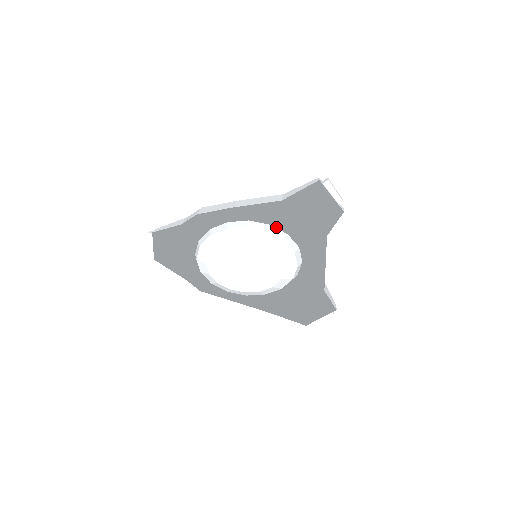
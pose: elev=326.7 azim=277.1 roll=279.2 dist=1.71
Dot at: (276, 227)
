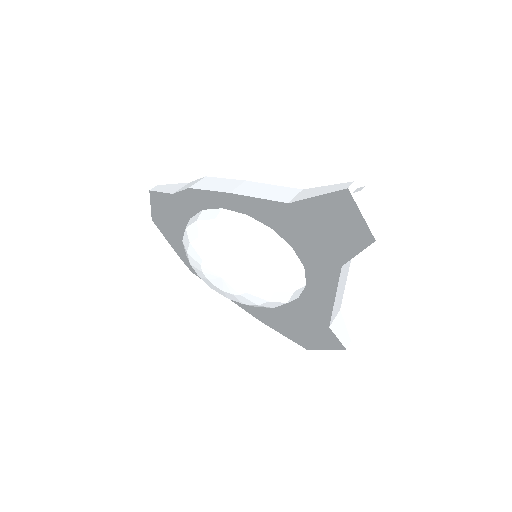
Dot at: (278, 233)
